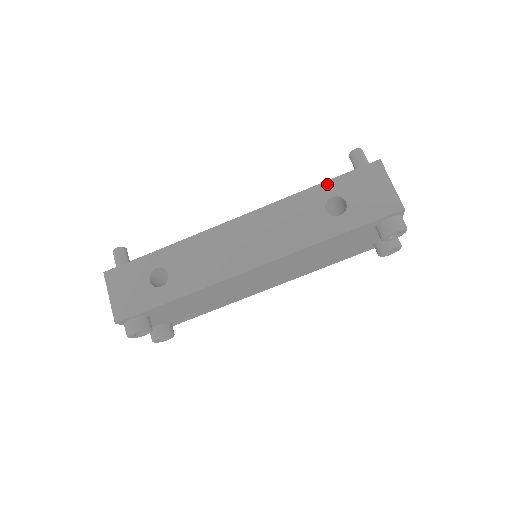
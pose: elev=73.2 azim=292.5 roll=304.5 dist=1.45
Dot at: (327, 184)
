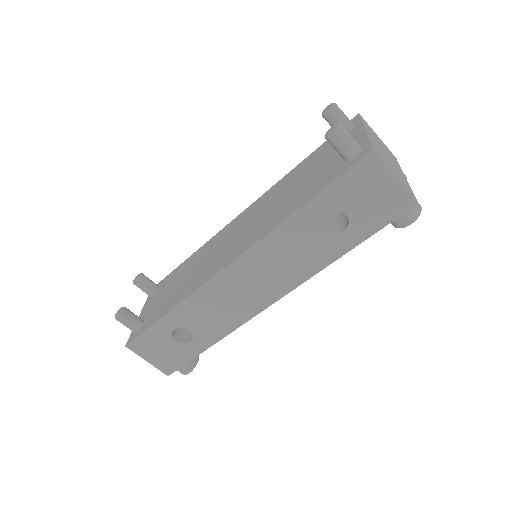
Dot at: (316, 201)
